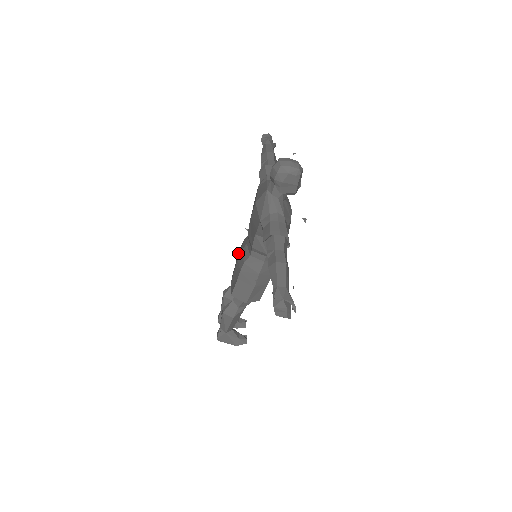
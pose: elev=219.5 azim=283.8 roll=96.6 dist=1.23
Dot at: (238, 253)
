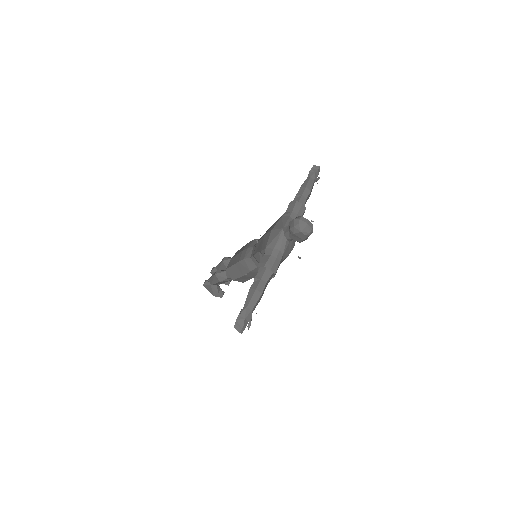
Dot at: (246, 244)
